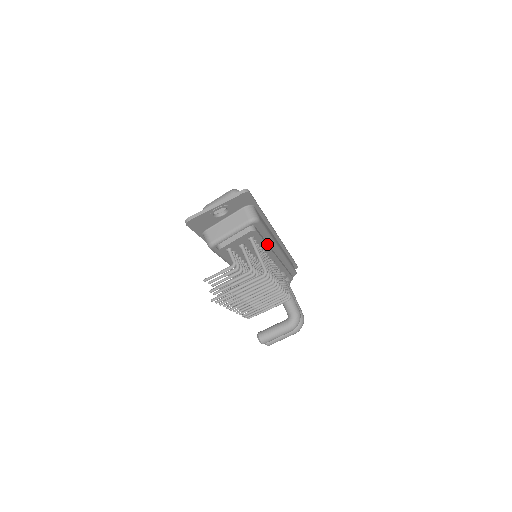
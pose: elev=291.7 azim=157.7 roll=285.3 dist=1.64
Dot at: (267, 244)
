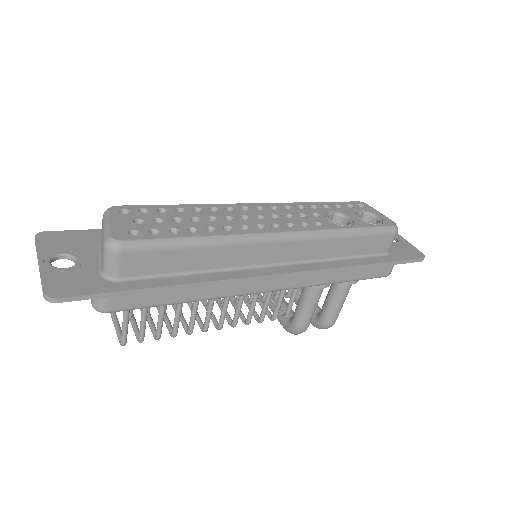
Dot at: occluded
